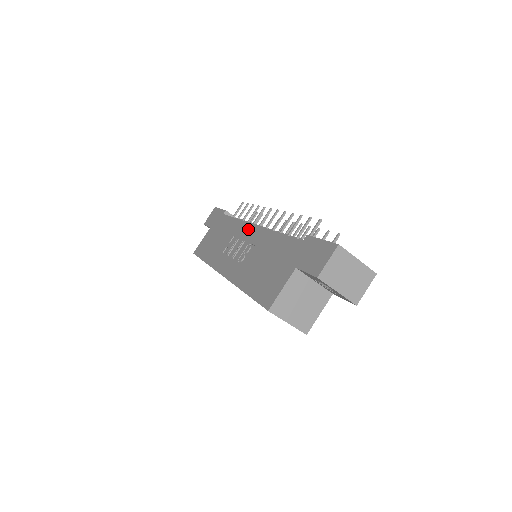
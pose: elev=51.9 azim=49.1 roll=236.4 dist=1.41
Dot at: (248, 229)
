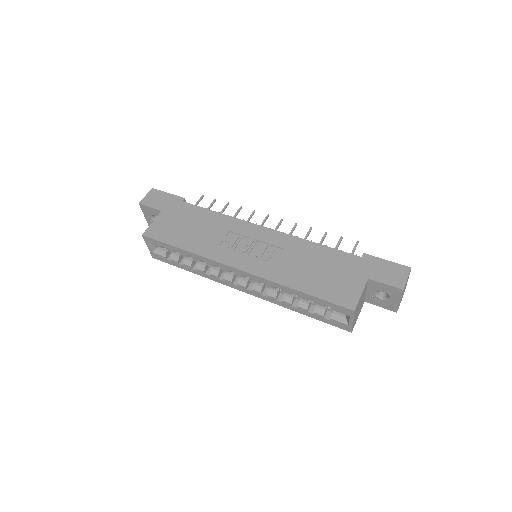
Dot at: (256, 229)
